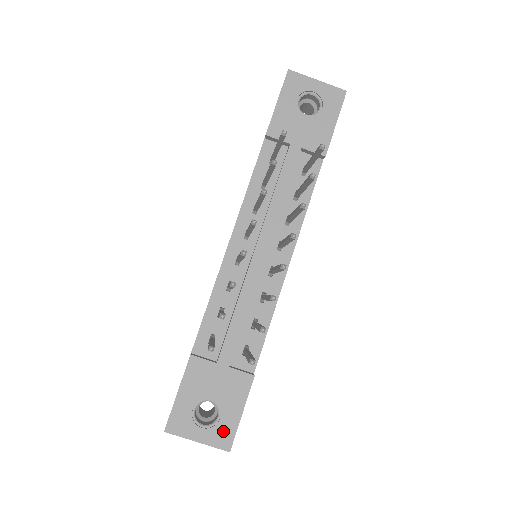
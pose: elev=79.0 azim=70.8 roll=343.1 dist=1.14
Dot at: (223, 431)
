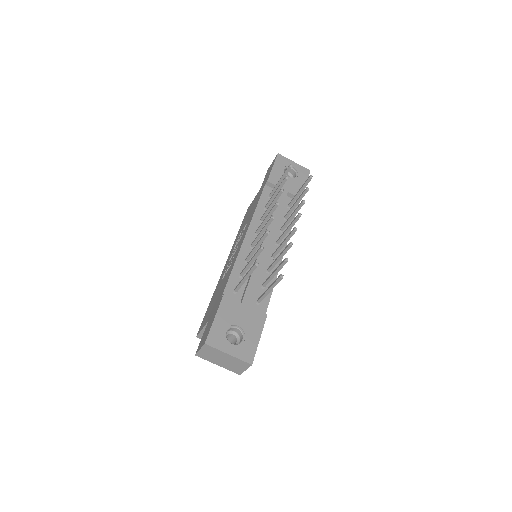
Dot at: (247, 349)
